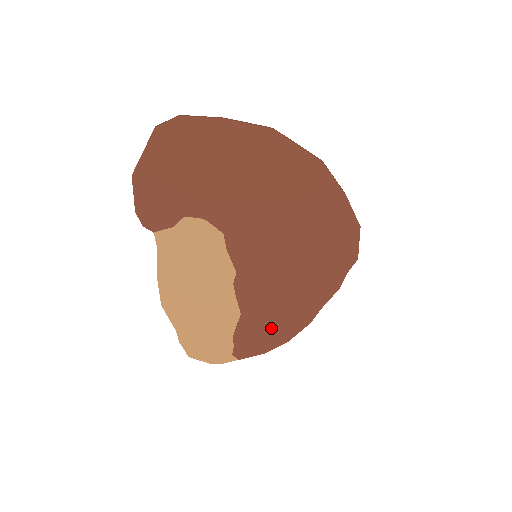
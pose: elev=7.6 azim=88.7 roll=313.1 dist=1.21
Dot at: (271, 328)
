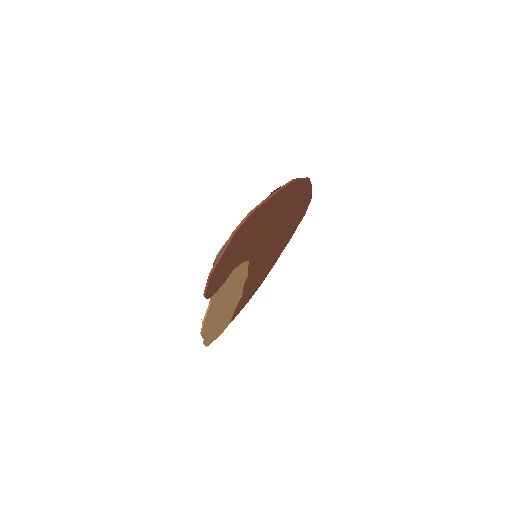
Dot at: (254, 288)
